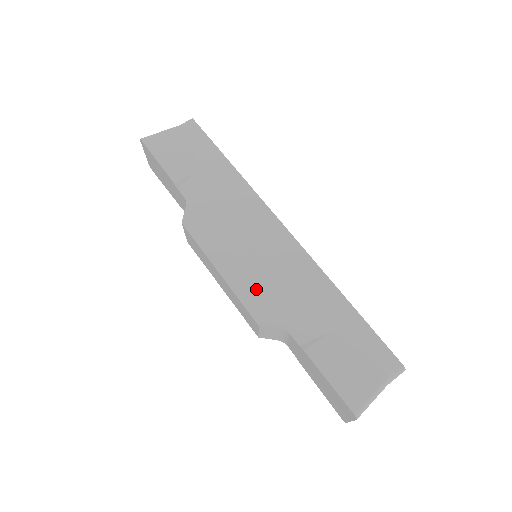
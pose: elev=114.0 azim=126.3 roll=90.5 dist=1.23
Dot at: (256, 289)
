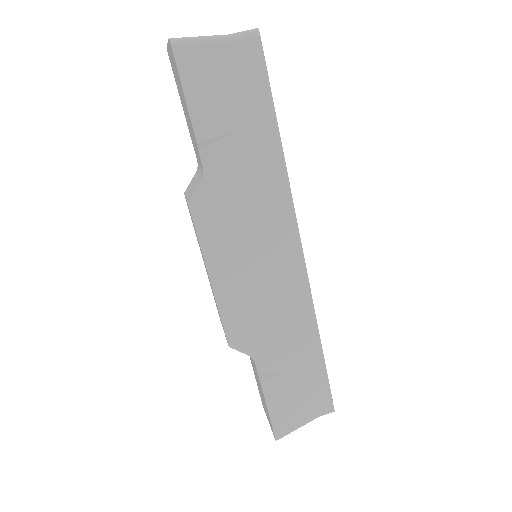
Dot at: (242, 310)
